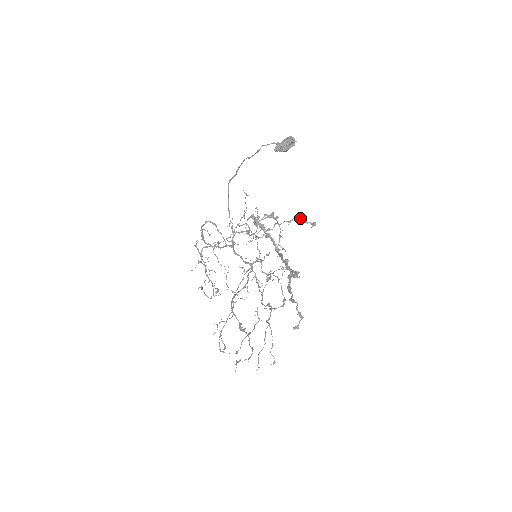
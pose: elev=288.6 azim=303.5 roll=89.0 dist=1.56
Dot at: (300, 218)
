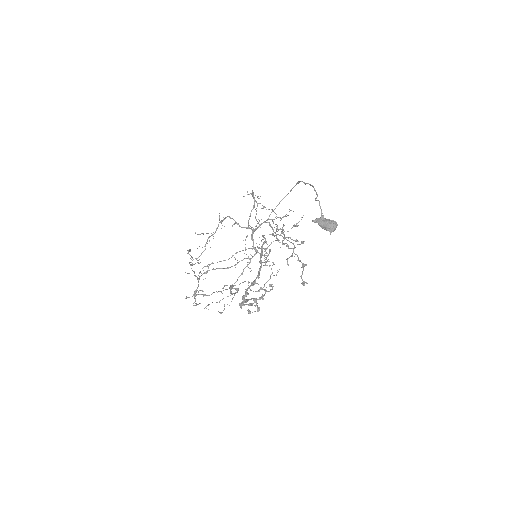
Dot at: (303, 268)
